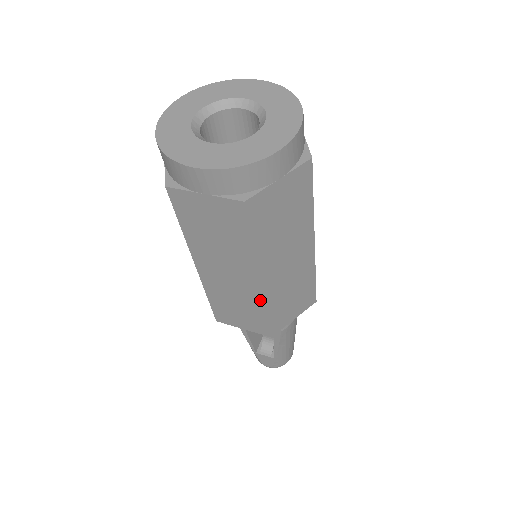
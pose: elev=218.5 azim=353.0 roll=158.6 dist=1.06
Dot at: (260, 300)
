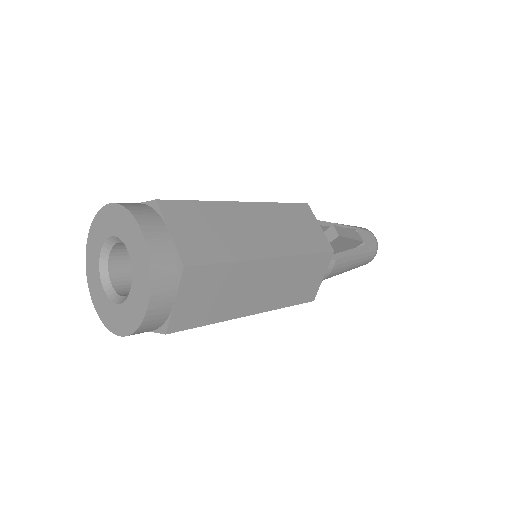
Dot at: occluded
